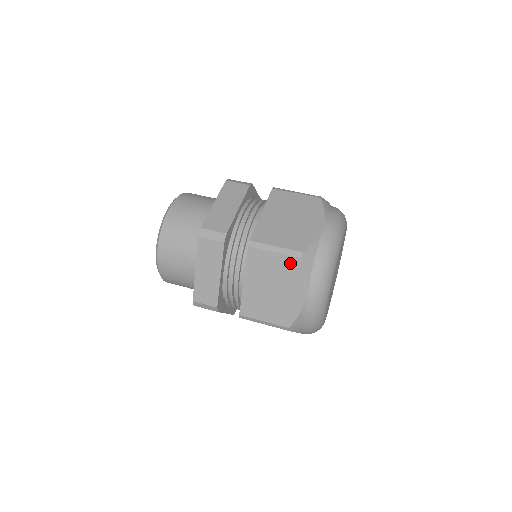
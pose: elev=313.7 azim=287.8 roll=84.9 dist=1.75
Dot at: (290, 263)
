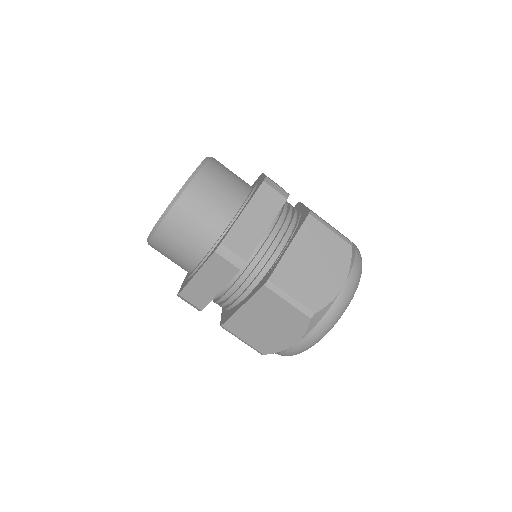
Dot at: occluded
